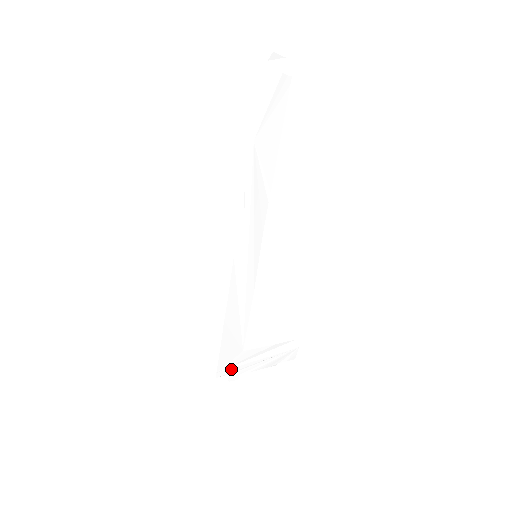
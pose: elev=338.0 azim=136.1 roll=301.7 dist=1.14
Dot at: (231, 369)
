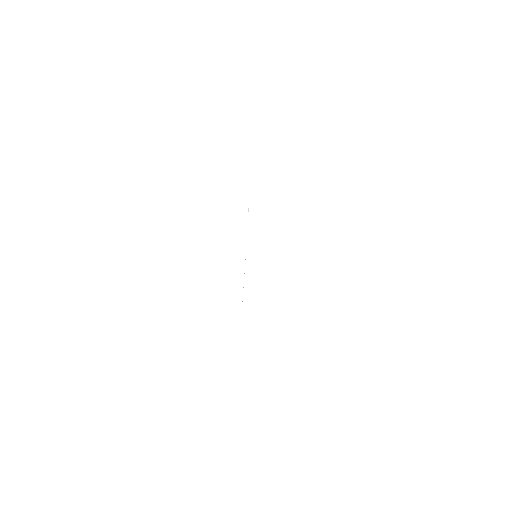
Dot at: (229, 334)
